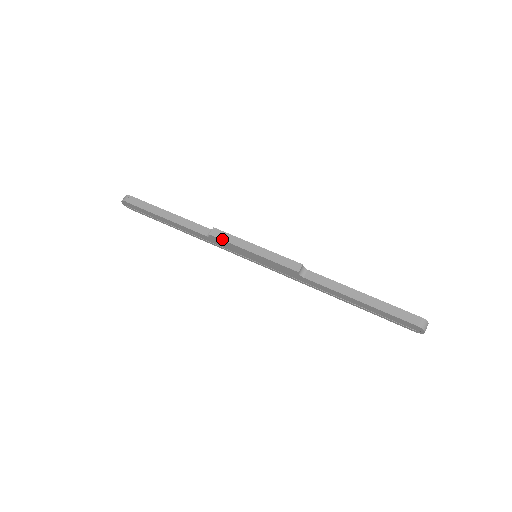
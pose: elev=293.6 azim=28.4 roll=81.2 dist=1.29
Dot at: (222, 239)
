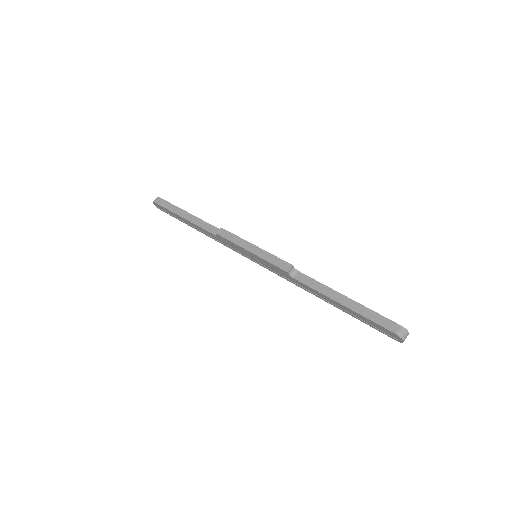
Dot at: (226, 238)
